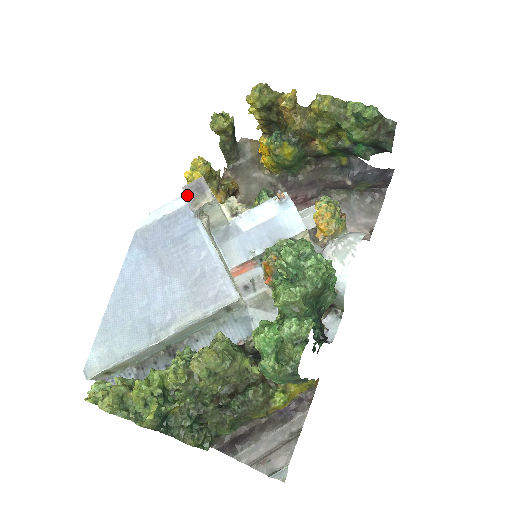
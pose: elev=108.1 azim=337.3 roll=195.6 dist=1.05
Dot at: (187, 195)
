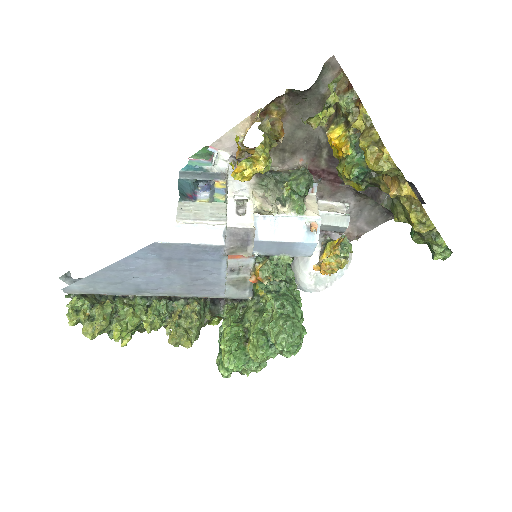
Dot at: (228, 239)
